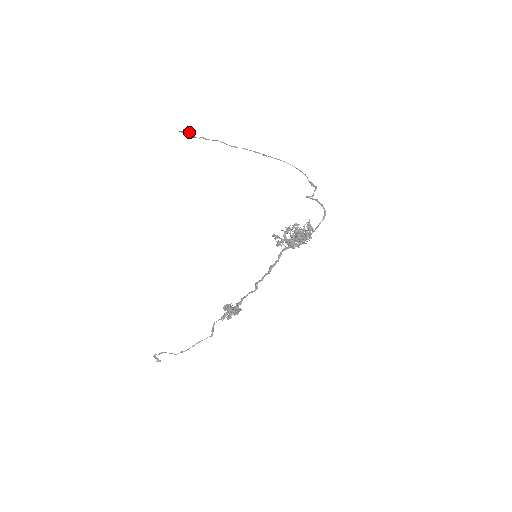
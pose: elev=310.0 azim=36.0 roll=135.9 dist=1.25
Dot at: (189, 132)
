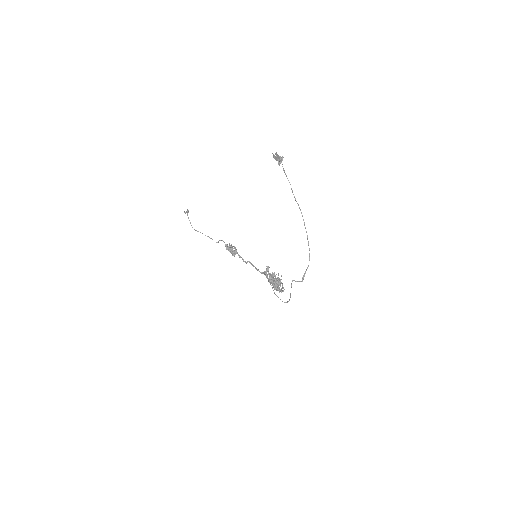
Dot at: (279, 157)
